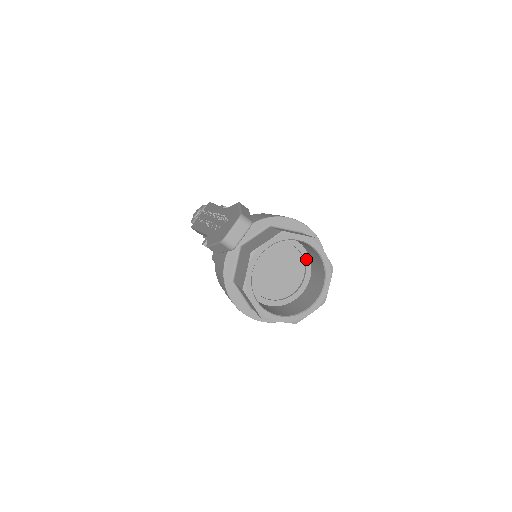
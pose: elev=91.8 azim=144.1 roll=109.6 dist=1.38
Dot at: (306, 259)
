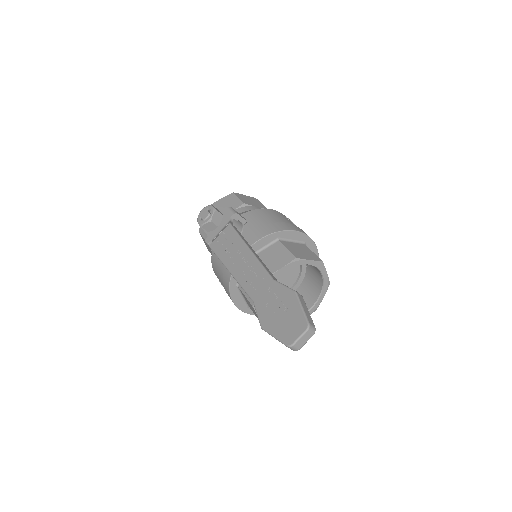
Dot at: (303, 265)
